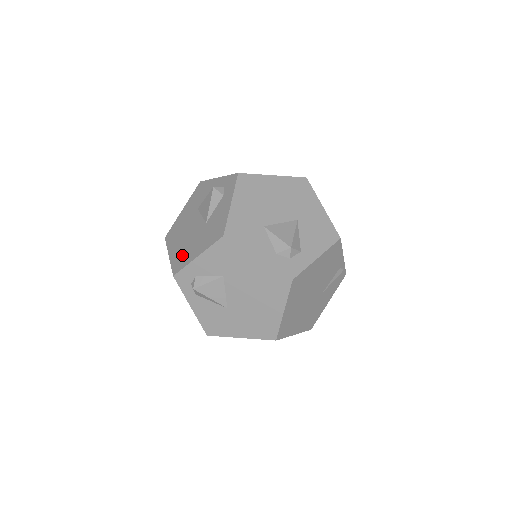
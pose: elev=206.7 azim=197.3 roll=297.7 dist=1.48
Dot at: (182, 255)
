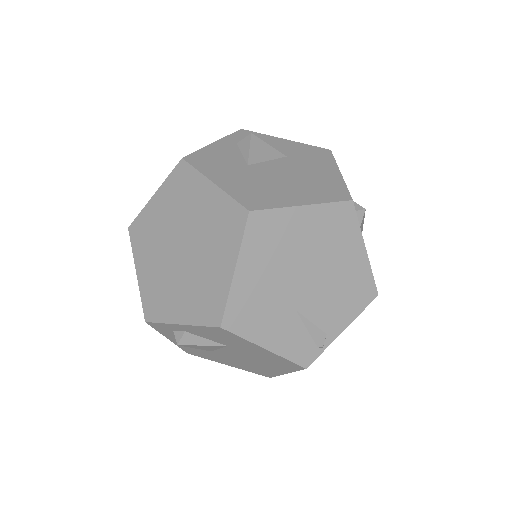
Dot at: occluded
